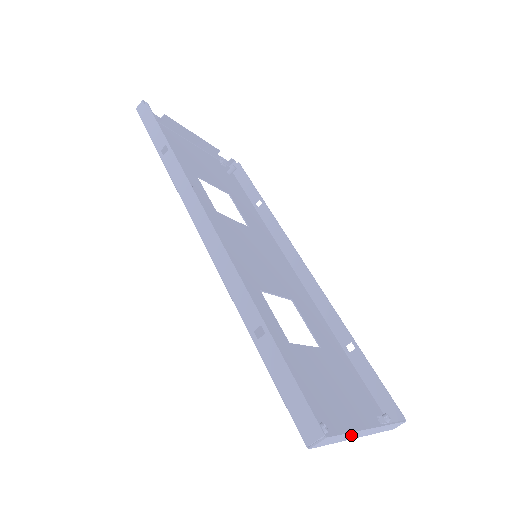
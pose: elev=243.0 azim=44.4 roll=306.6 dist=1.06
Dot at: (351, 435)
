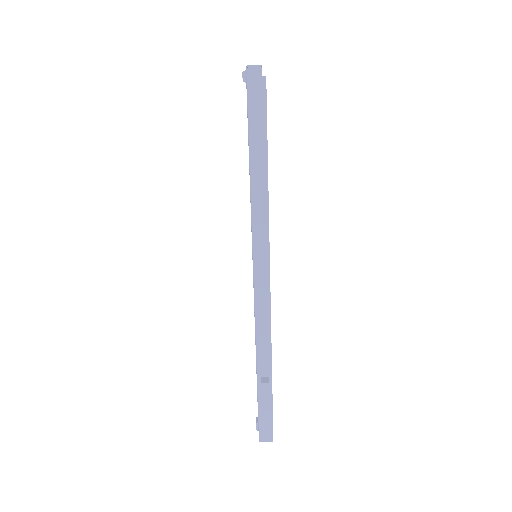
Dot at: occluded
